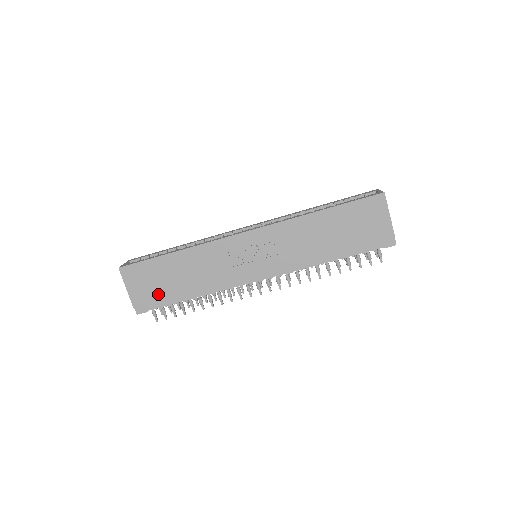
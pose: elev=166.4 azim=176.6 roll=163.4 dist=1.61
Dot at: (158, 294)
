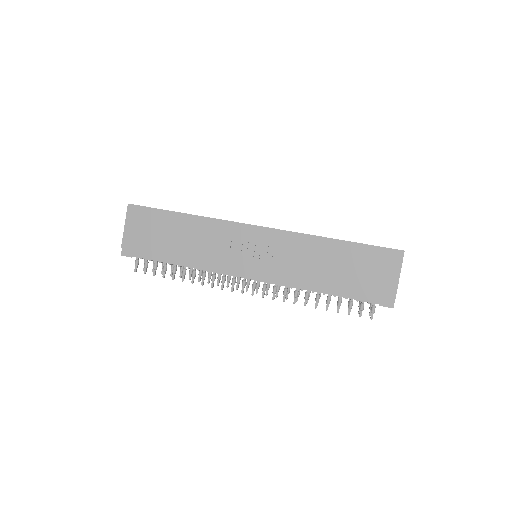
Dot at: (149, 245)
